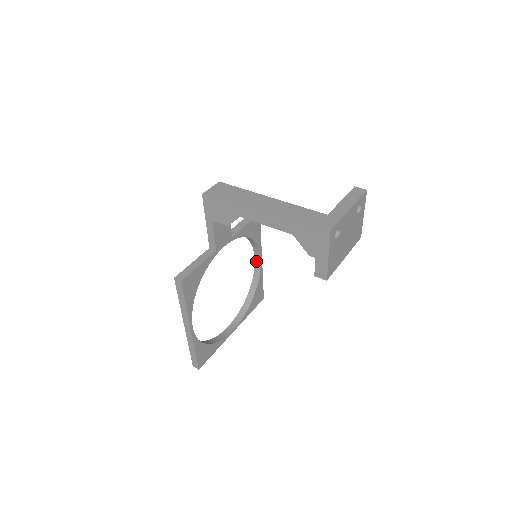
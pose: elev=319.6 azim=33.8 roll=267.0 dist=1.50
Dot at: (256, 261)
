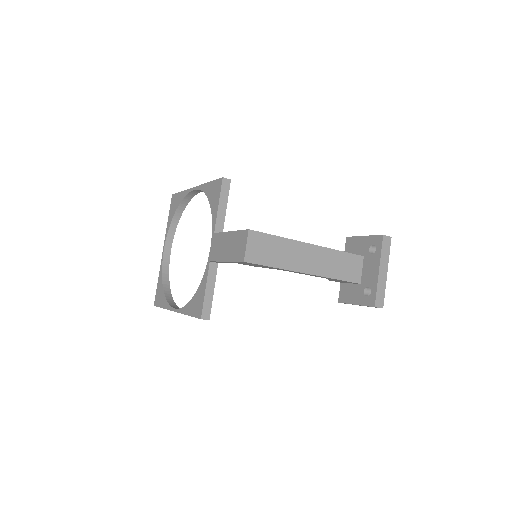
Dot at: (194, 191)
